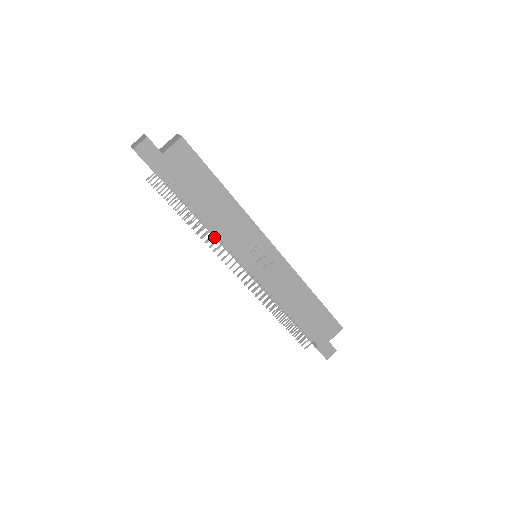
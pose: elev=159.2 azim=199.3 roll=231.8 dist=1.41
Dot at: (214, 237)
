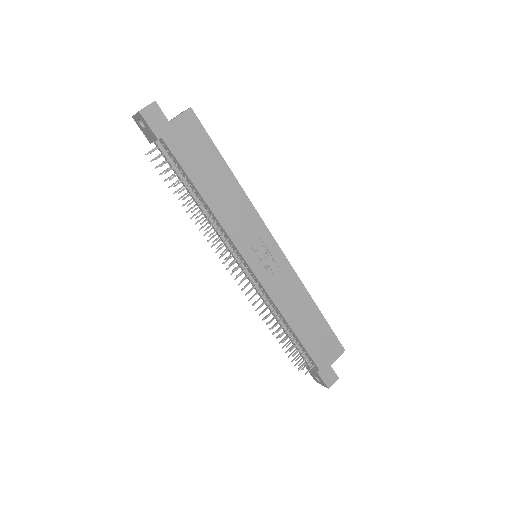
Dot at: (214, 227)
